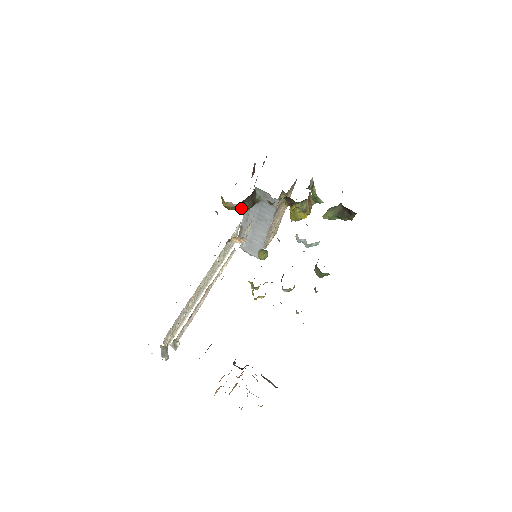
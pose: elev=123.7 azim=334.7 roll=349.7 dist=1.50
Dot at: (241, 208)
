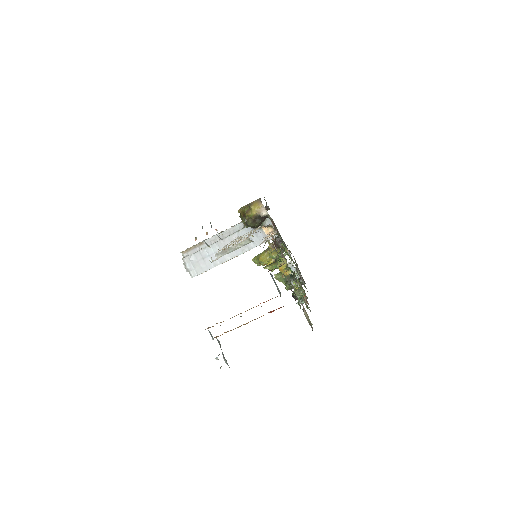
Dot at: (252, 221)
